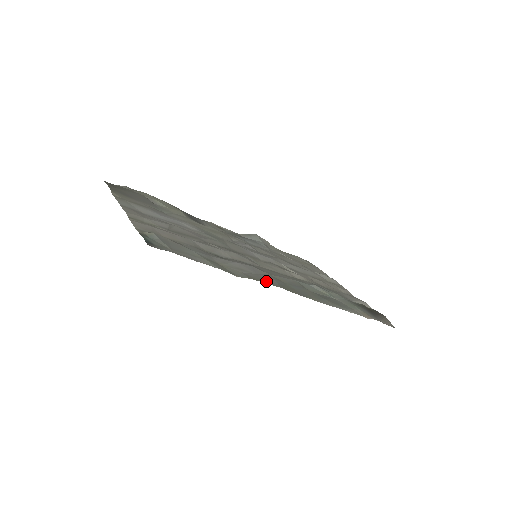
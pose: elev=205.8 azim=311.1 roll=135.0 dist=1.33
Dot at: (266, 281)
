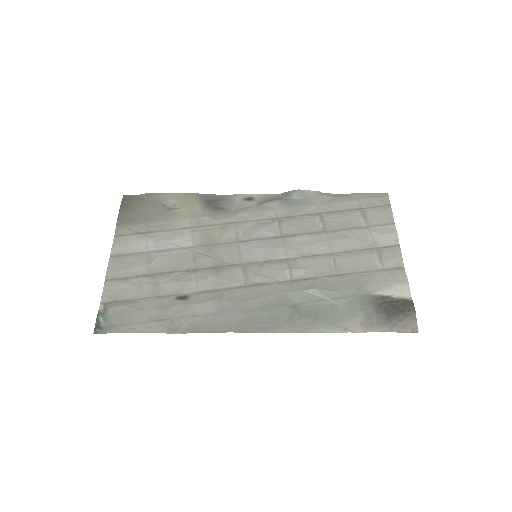
Dot at: (216, 327)
